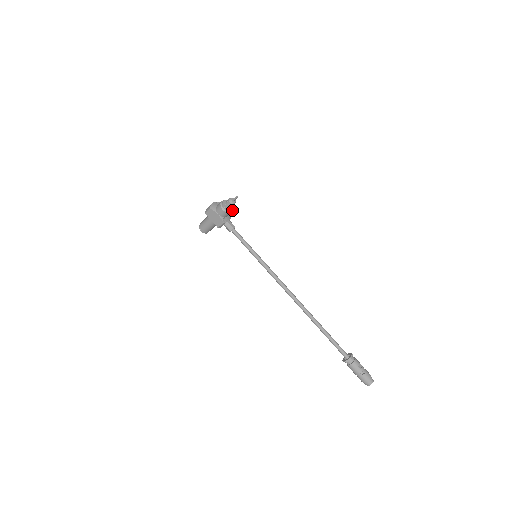
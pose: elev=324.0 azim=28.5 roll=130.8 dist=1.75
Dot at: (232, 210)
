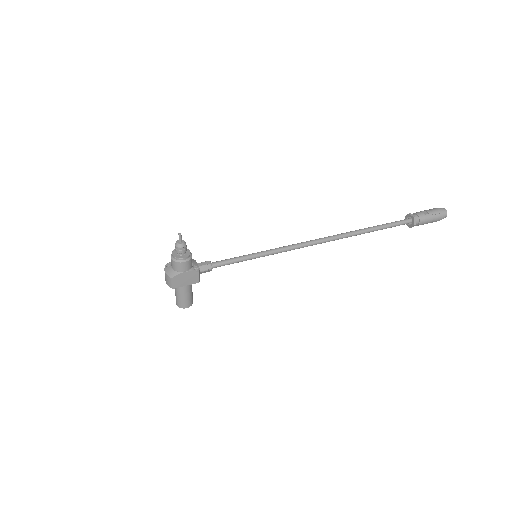
Dot at: (189, 252)
